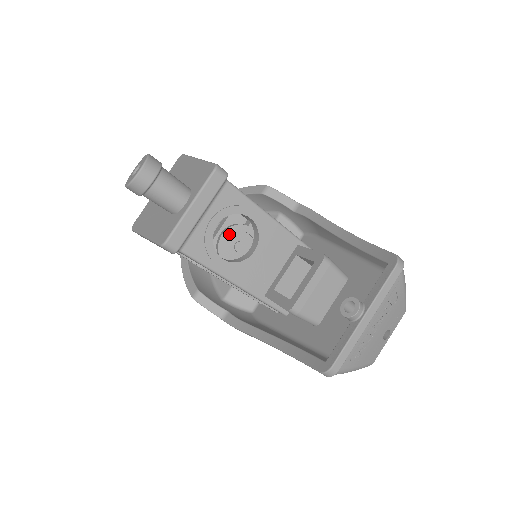
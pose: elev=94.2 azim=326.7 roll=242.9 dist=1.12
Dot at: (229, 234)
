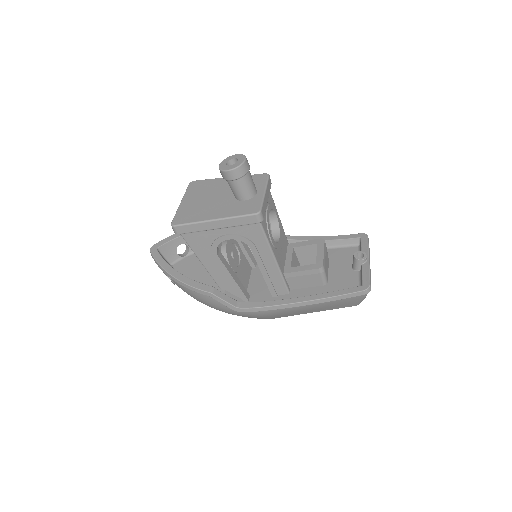
Dot at: (229, 243)
